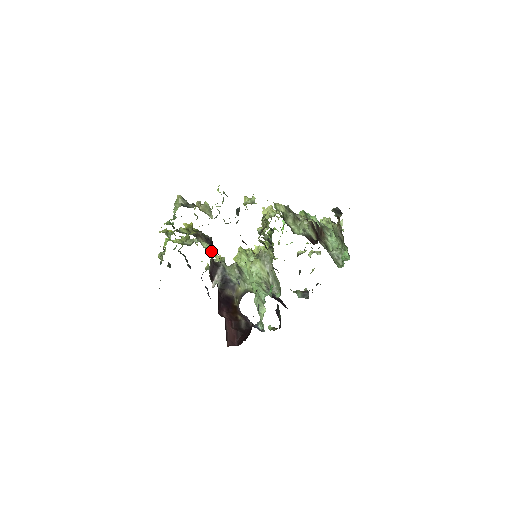
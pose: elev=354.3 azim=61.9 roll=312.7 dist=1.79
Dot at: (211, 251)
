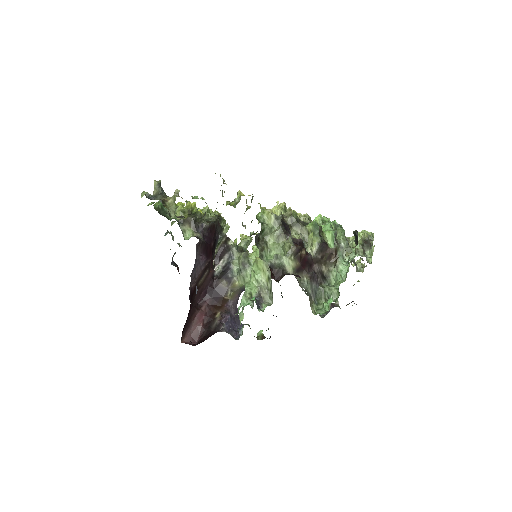
Dot at: (224, 232)
